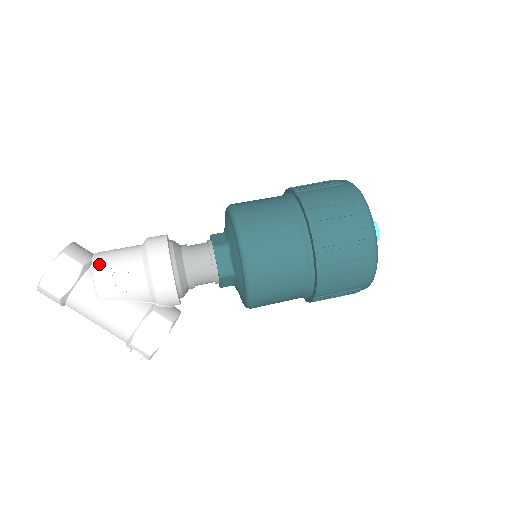
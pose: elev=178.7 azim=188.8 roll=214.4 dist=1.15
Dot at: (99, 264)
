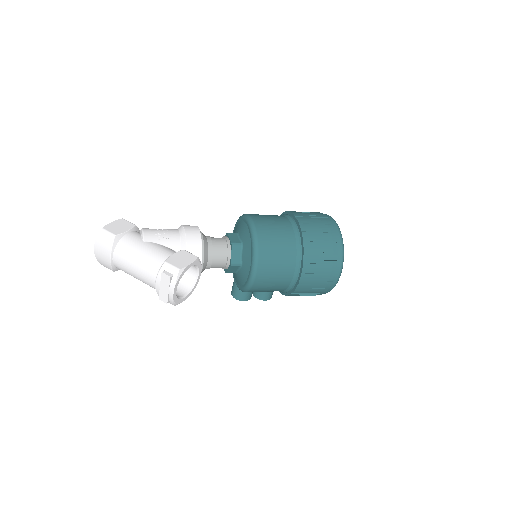
Dot at: (146, 228)
